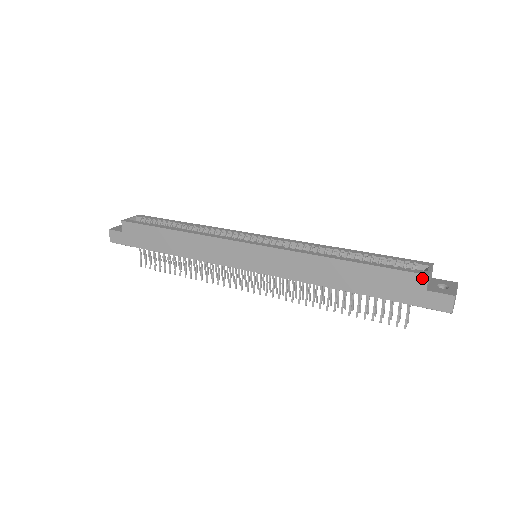
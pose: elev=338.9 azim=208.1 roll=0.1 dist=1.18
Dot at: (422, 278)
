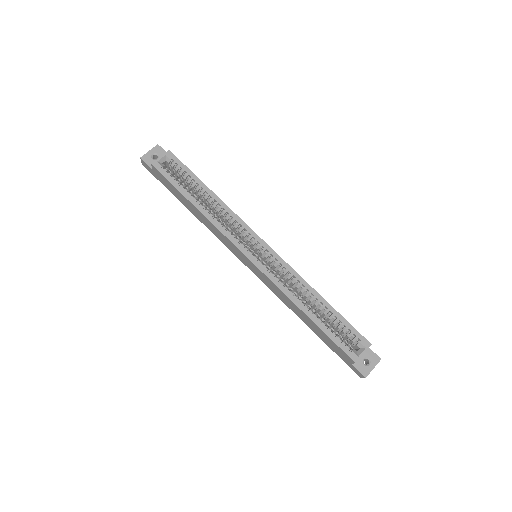
Dot at: (351, 360)
